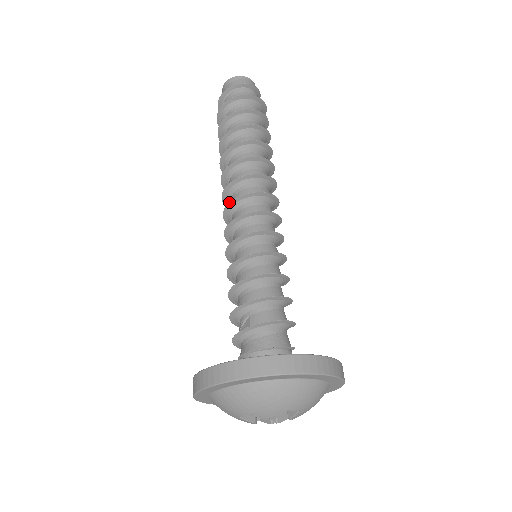
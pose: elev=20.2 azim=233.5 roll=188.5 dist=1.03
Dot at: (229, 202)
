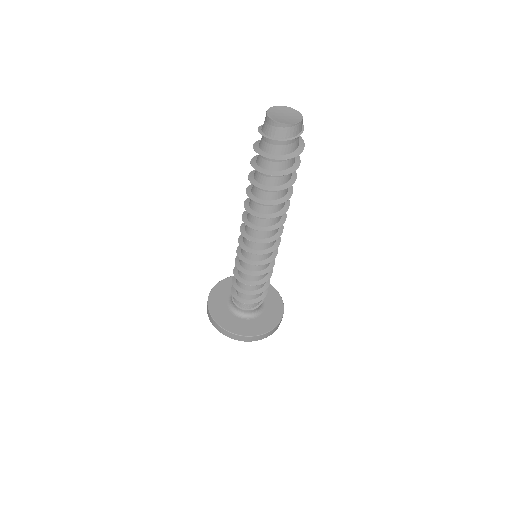
Dot at: (241, 233)
